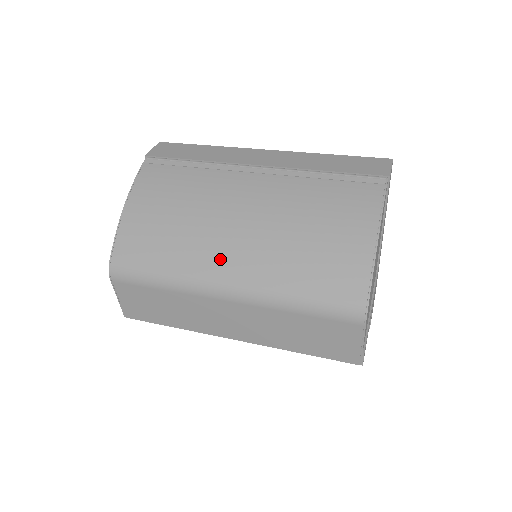
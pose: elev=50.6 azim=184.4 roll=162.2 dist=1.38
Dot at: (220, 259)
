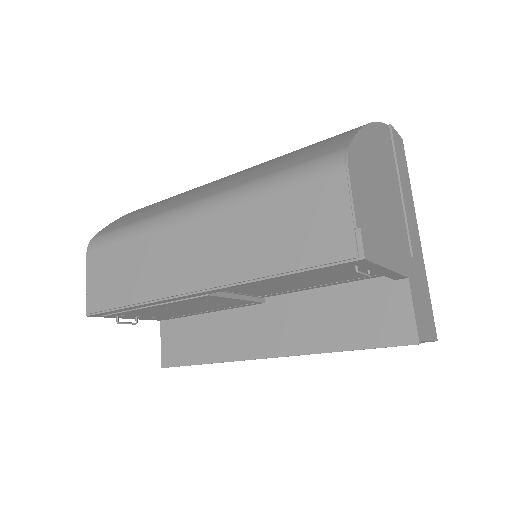
Dot at: (197, 193)
